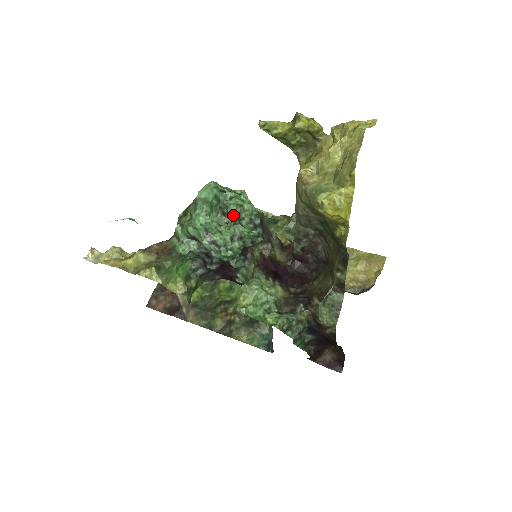
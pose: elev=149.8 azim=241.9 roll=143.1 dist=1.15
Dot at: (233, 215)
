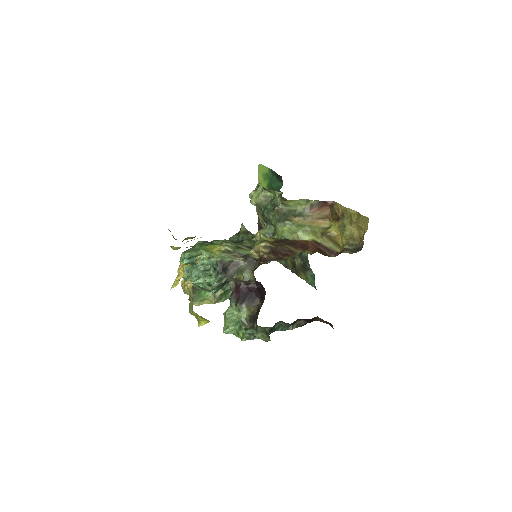
Dot at: (201, 272)
